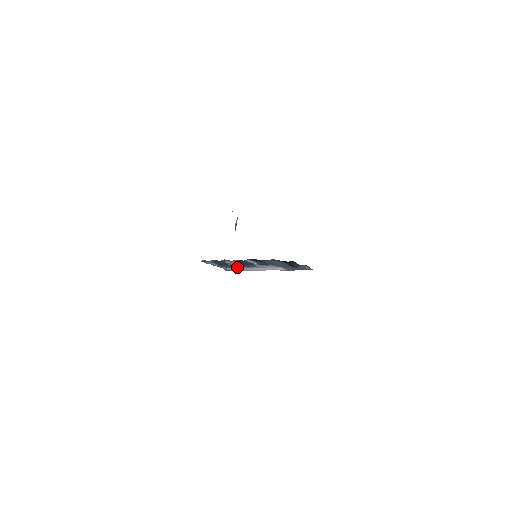
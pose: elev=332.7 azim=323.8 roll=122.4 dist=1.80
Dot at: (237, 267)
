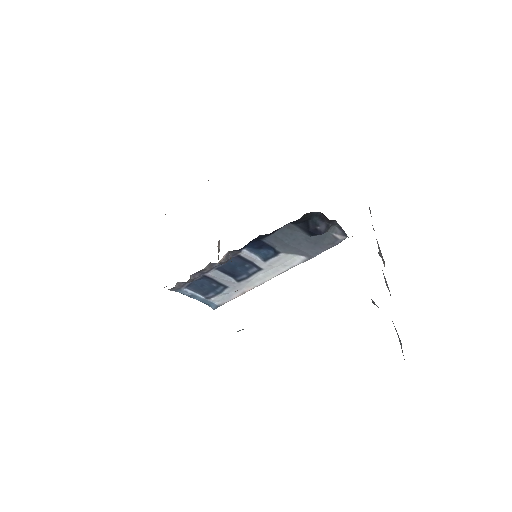
Dot at: (230, 288)
